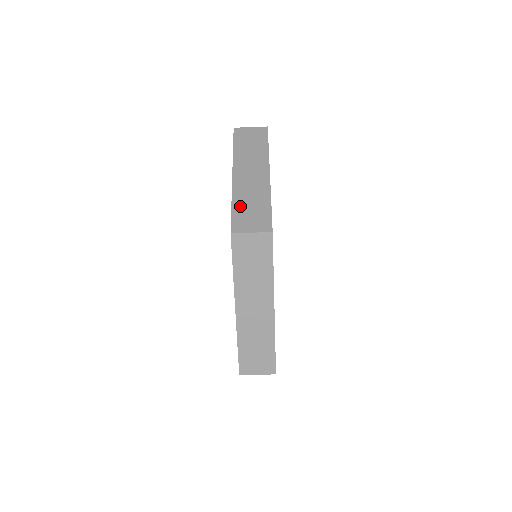
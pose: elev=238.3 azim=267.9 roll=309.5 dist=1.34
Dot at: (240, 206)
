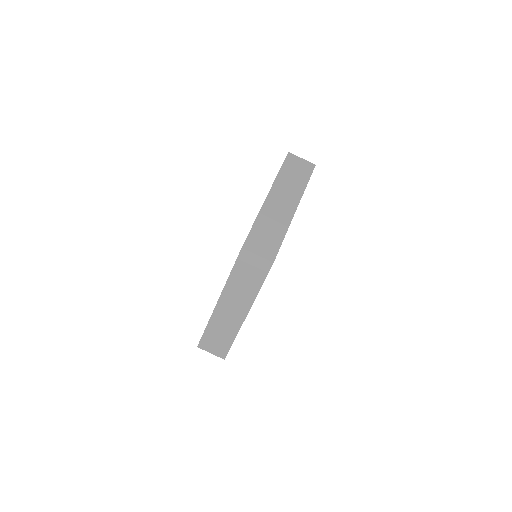
Dot at: (260, 228)
